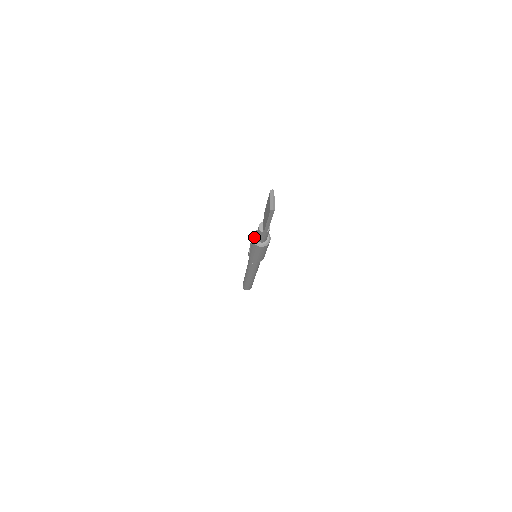
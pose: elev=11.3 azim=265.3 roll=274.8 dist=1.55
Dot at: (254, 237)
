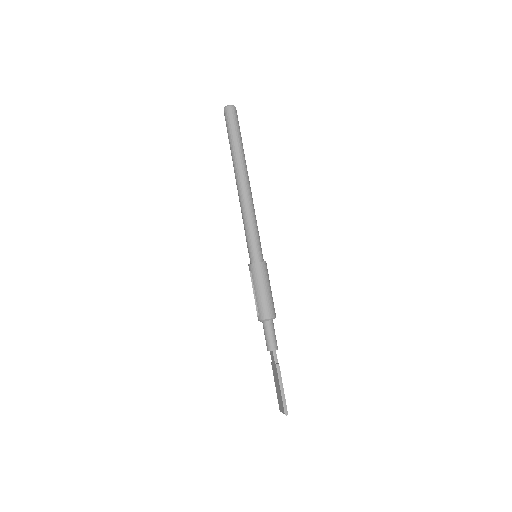
Dot at: occluded
